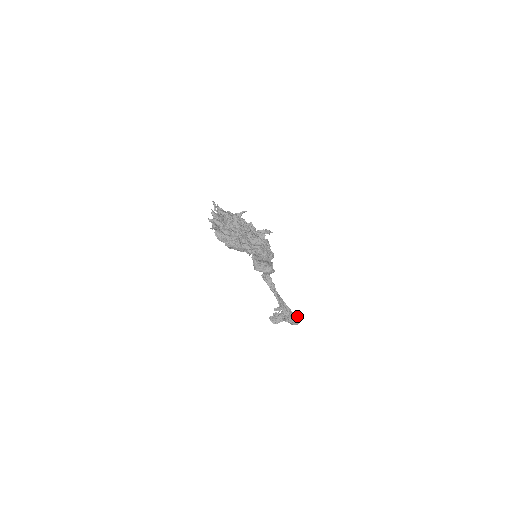
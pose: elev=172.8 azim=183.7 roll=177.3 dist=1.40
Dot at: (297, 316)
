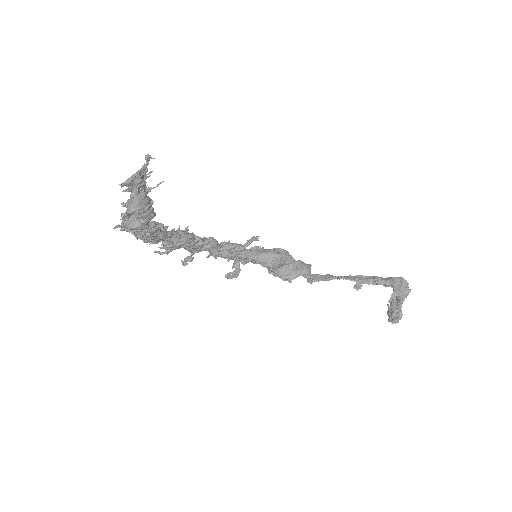
Dot at: occluded
